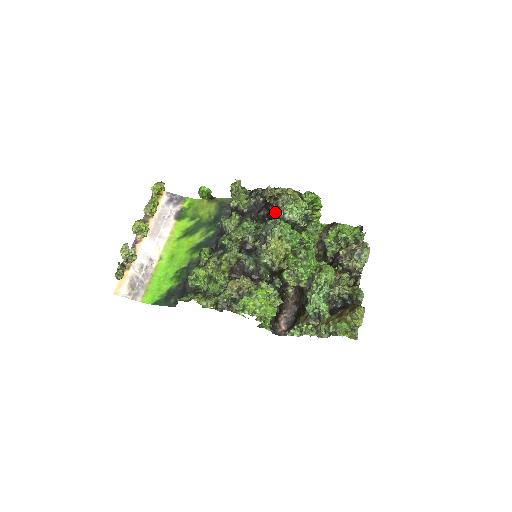
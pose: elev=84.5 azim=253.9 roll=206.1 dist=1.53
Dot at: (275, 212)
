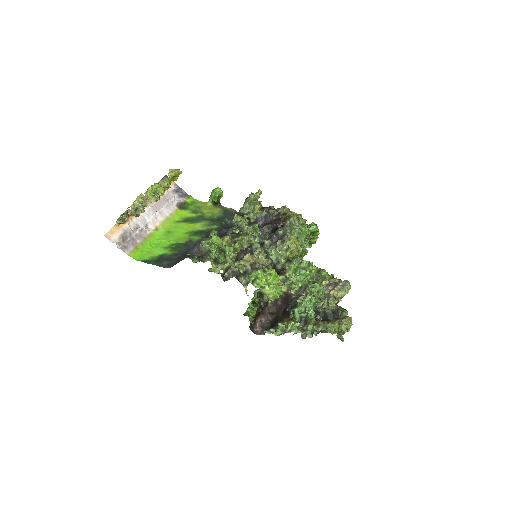
Dot at: occluded
